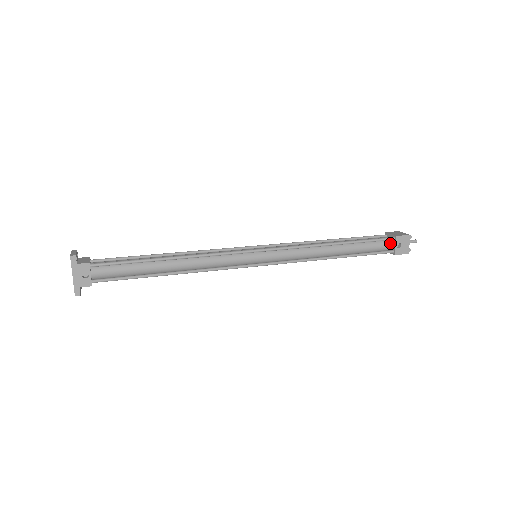
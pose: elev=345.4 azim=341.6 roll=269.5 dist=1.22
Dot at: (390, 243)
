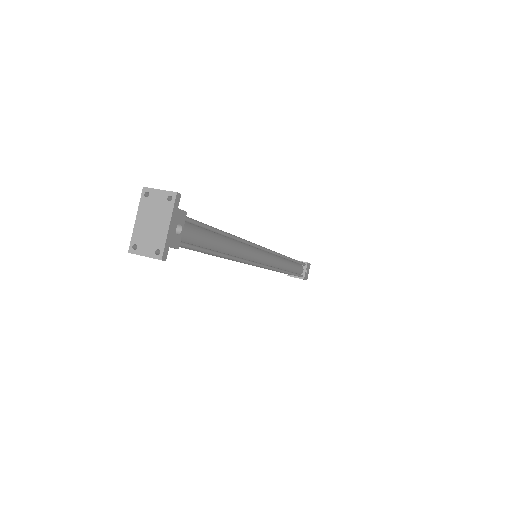
Dot at: (302, 268)
